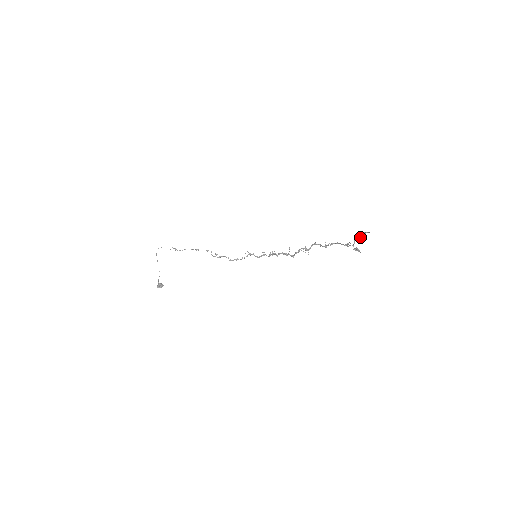
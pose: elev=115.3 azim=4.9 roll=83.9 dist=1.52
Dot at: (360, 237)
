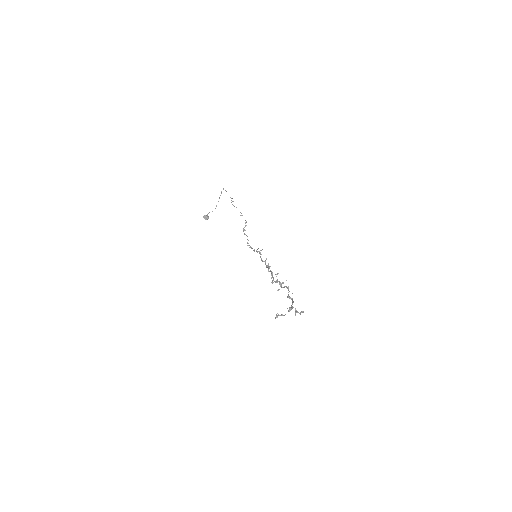
Dot at: (296, 310)
